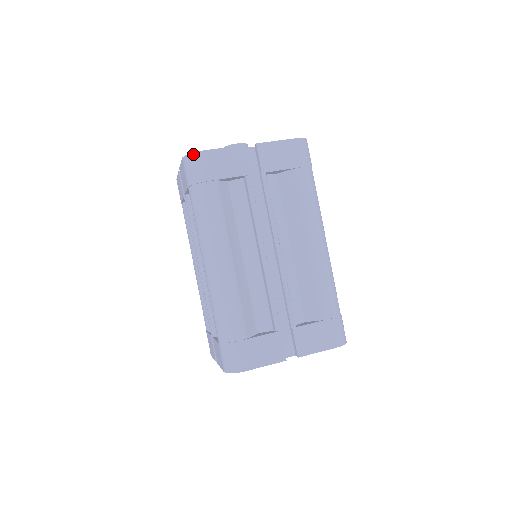
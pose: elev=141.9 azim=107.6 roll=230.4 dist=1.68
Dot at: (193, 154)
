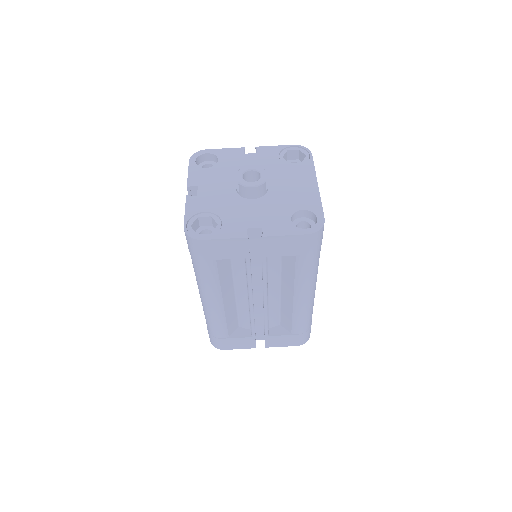
Dot at: (193, 239)
